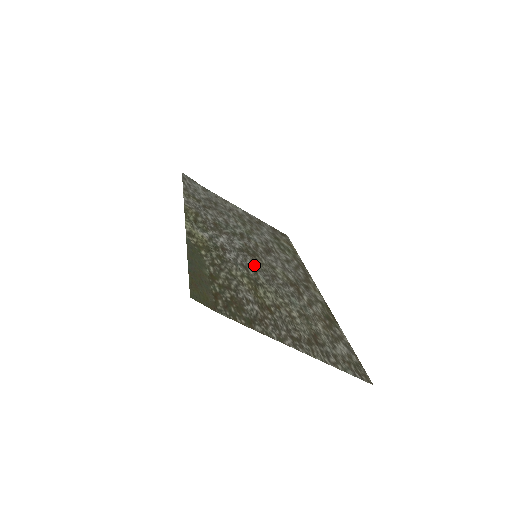
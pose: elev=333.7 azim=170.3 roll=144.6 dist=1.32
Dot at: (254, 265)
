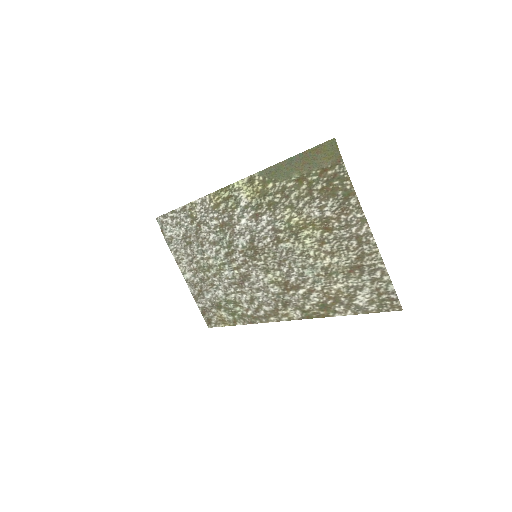
Dot at: (270, 245)
